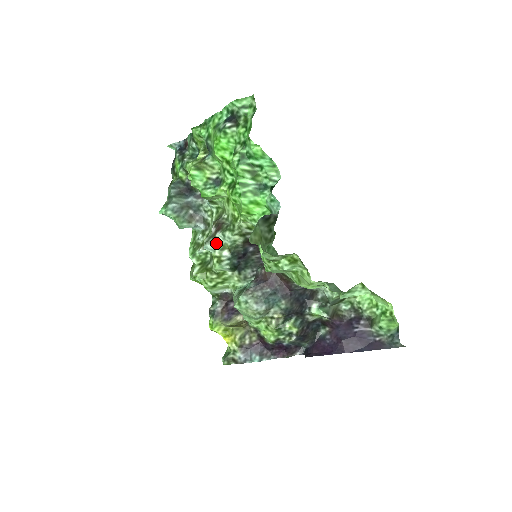
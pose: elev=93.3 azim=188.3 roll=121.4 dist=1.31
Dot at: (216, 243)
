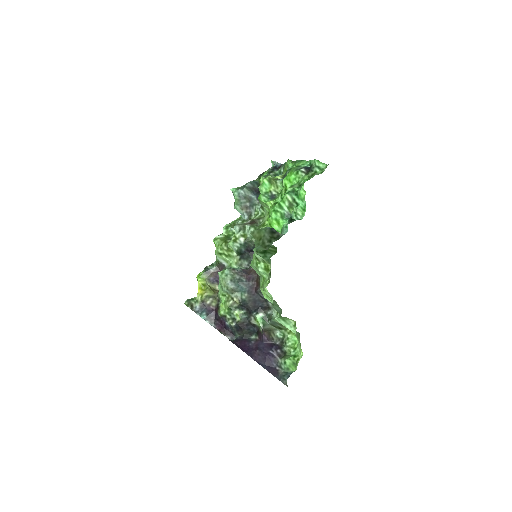
Dot at: (242, 230)
